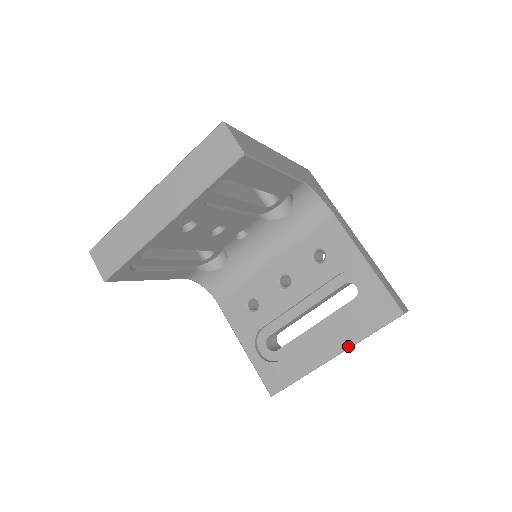
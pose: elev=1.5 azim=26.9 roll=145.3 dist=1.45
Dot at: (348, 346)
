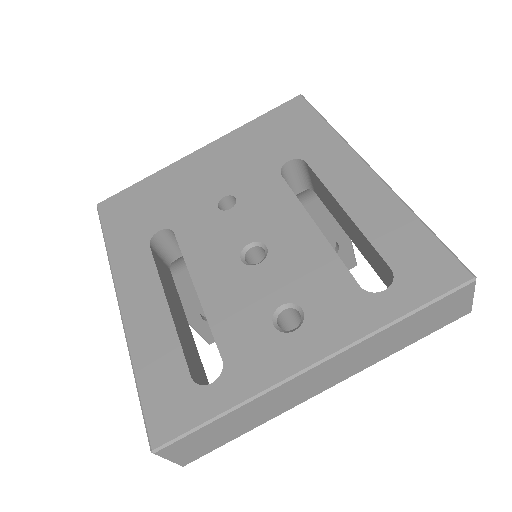
Dot at: occluded
